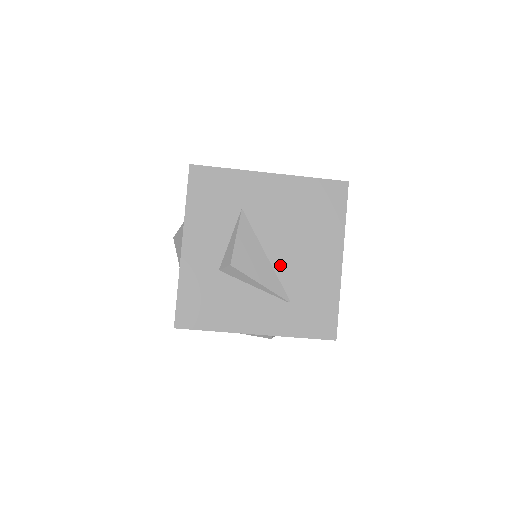
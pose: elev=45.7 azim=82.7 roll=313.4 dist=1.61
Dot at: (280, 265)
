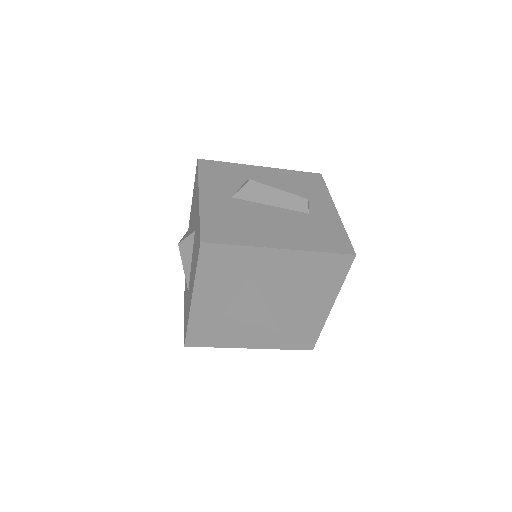
Dot at: (277, 311)
